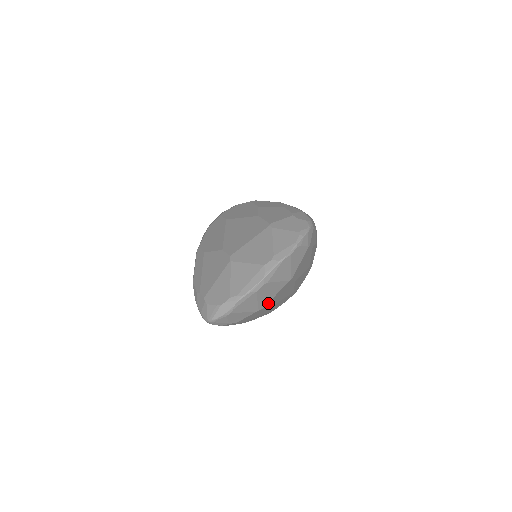
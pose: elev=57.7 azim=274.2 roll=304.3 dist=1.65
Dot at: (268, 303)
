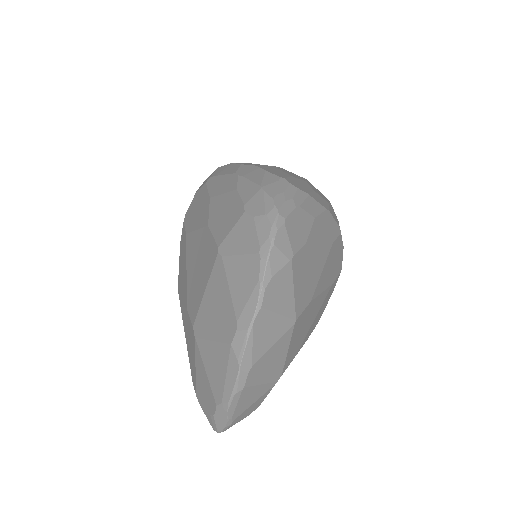
Dot at: (286, 362)
